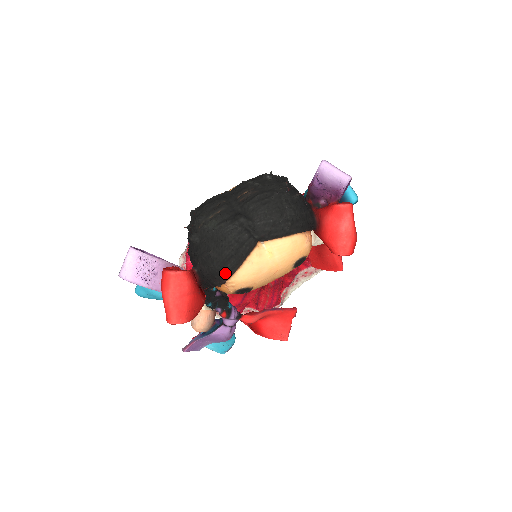
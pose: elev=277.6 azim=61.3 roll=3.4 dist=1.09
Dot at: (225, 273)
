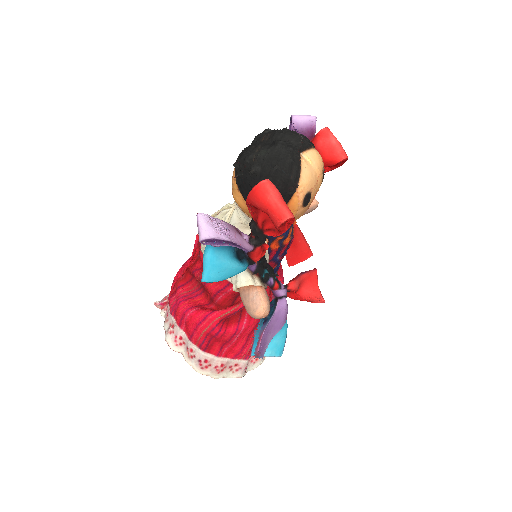
Dot at: (295, 177)
